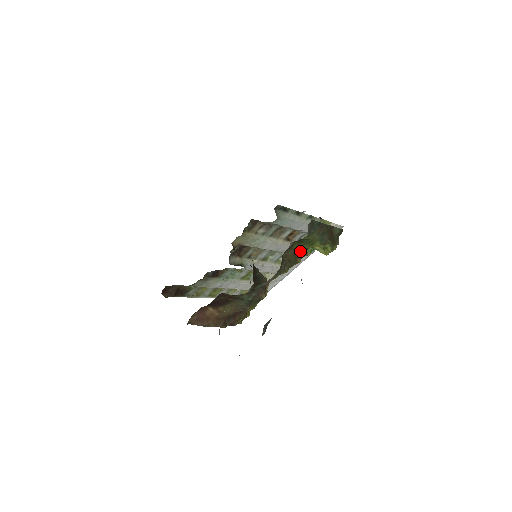
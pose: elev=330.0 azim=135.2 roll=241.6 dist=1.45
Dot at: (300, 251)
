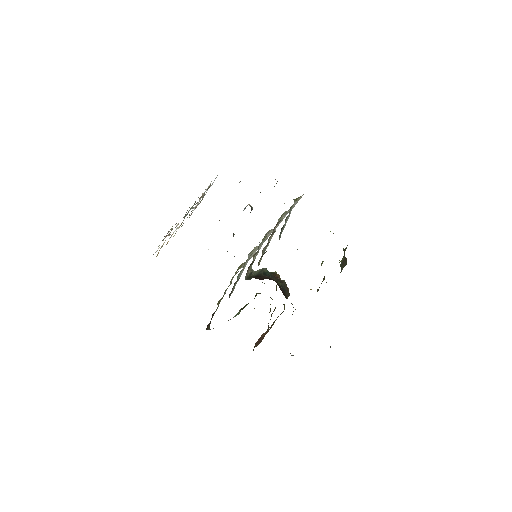
Dot at: occluded
